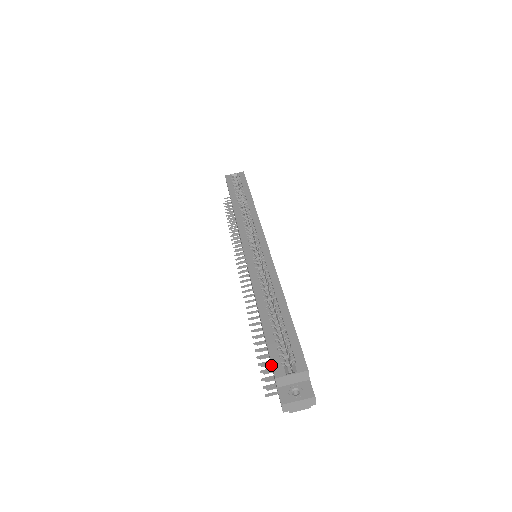
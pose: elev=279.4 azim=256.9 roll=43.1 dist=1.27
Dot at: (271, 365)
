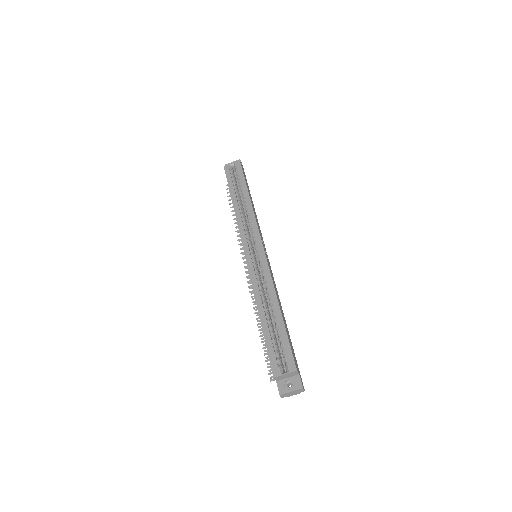
Dot at: occluded
